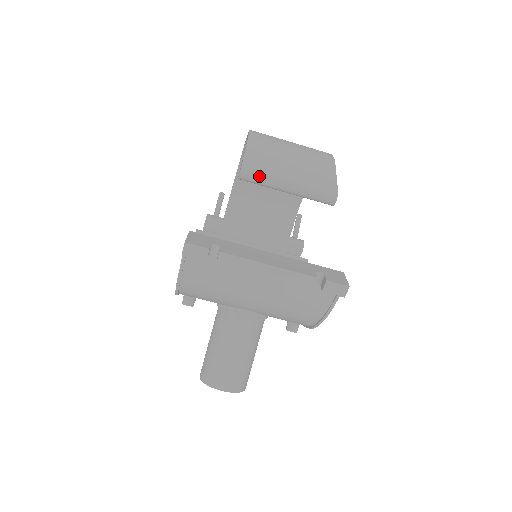
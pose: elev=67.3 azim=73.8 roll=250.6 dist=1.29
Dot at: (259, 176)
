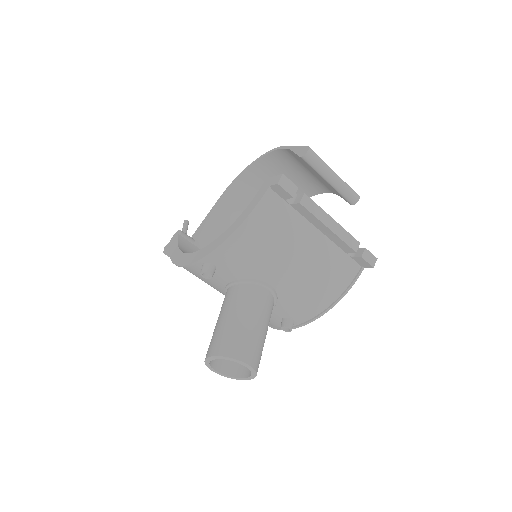
Dot at: (319, 159)
